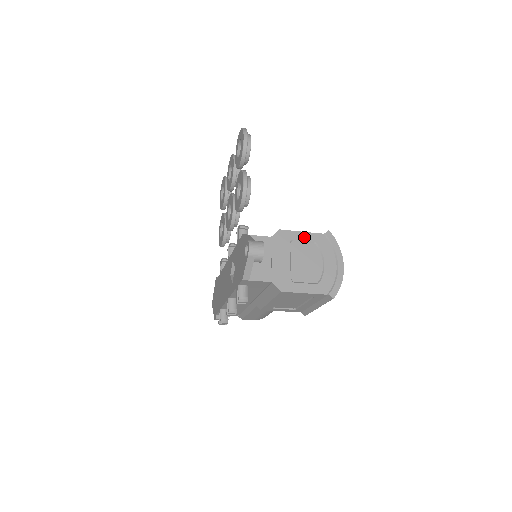
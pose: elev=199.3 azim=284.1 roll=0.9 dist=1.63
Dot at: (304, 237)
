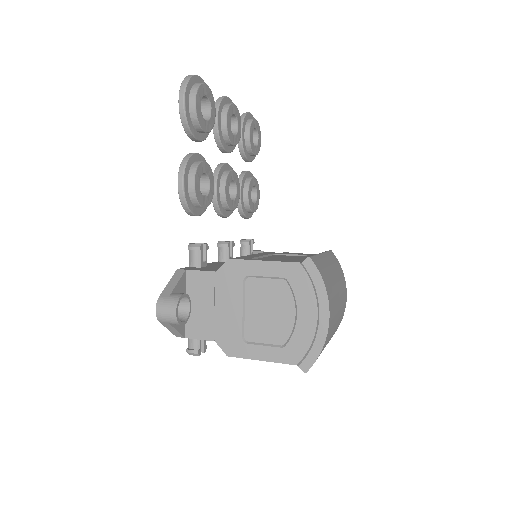
Dot at: (267, 270)
